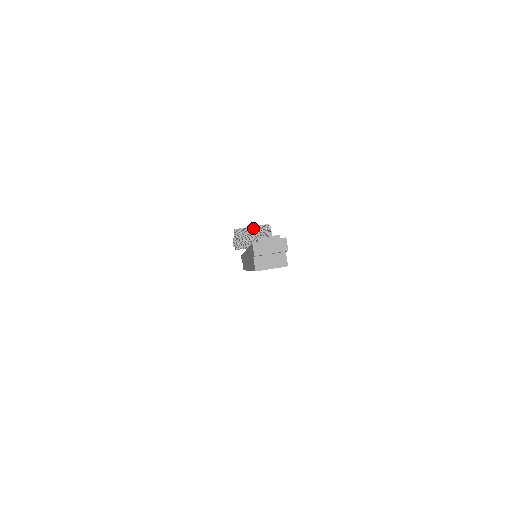
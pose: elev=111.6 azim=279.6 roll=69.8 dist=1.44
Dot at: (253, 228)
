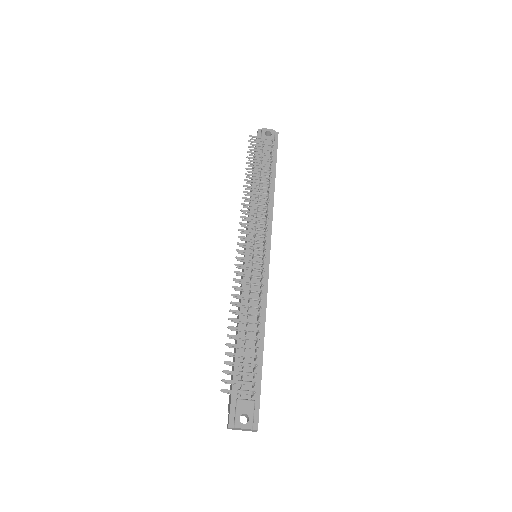
Dot at: (241, 375)
